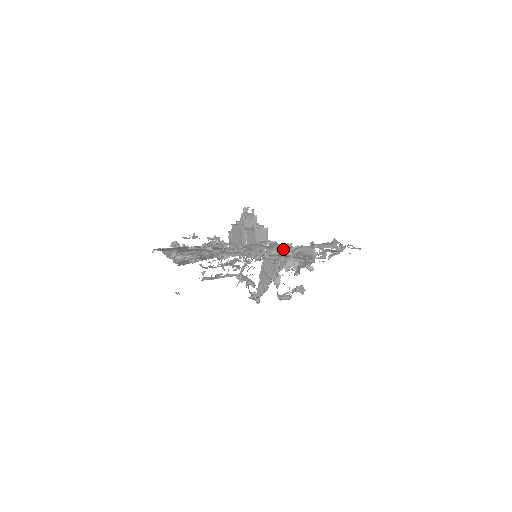
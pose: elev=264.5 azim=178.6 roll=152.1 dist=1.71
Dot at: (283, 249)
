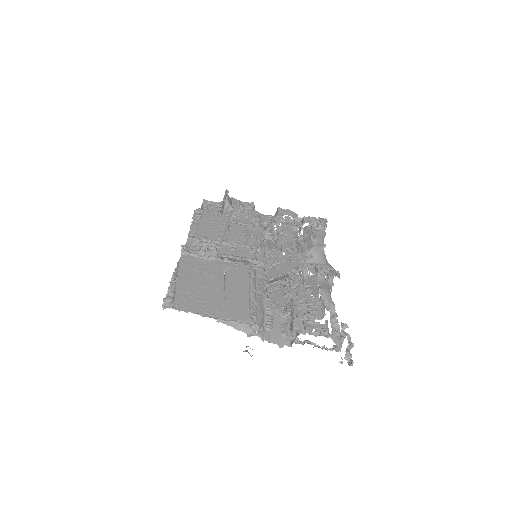
Dot at: occluded
